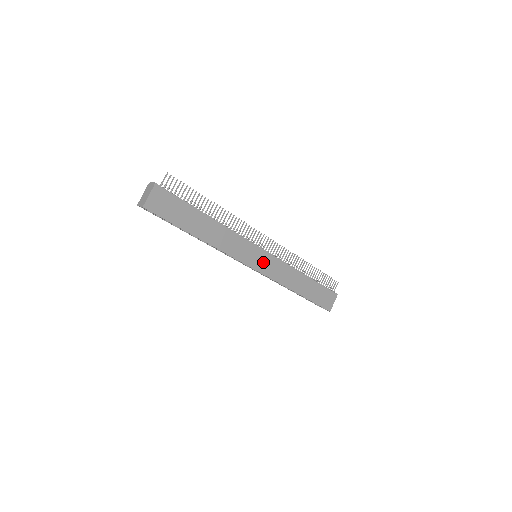
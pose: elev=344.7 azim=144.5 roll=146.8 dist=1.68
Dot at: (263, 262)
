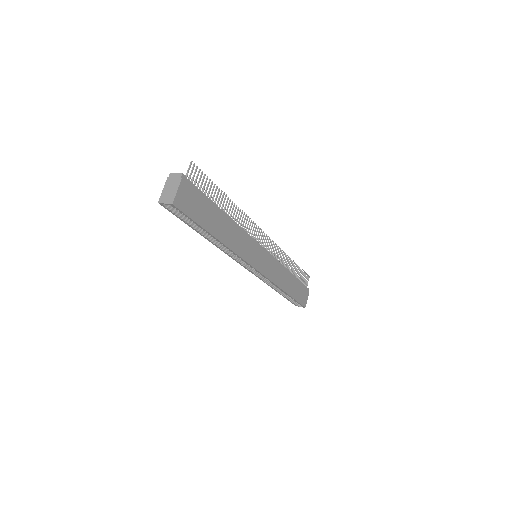
Dot at: (264, 262)
